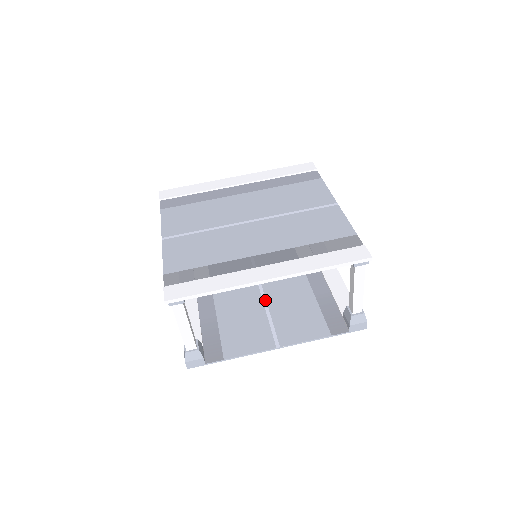
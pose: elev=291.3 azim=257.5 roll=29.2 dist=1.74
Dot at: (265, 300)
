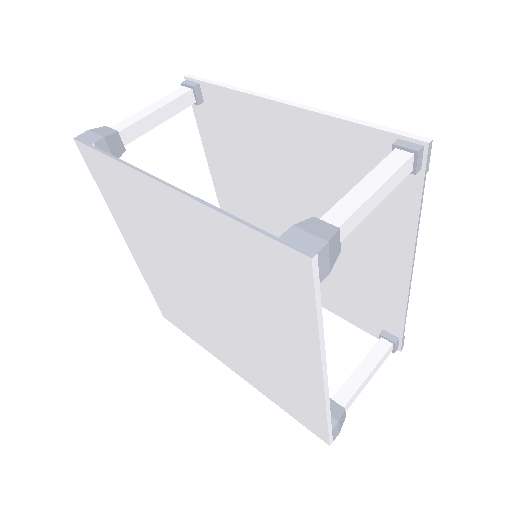
Dot at: occluded
